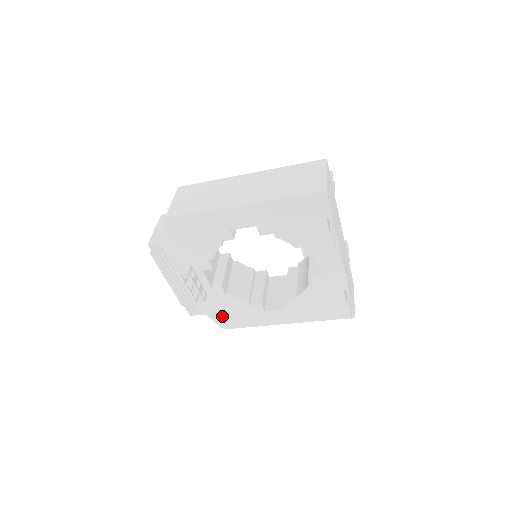
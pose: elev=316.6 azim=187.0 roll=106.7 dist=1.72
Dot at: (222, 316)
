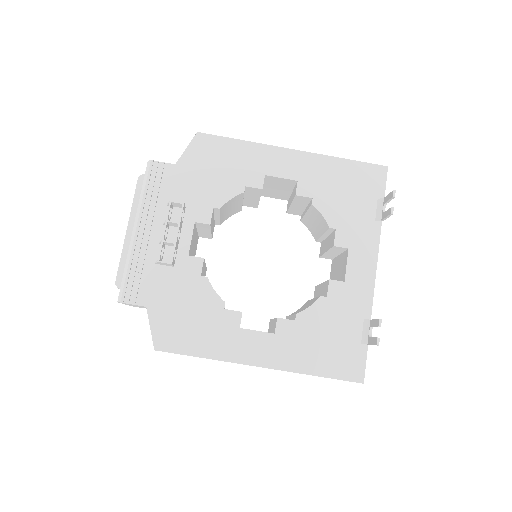
Dot at: (169, 318)
